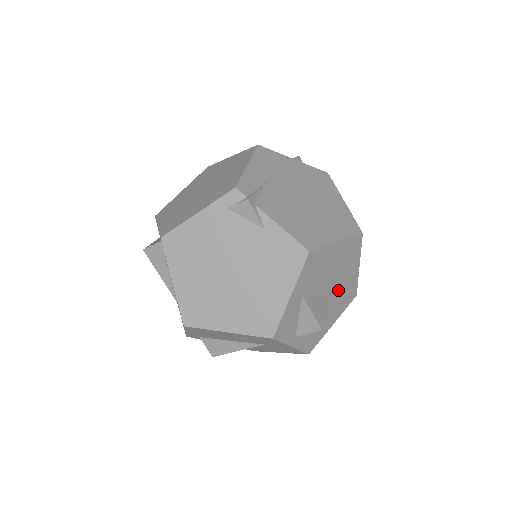
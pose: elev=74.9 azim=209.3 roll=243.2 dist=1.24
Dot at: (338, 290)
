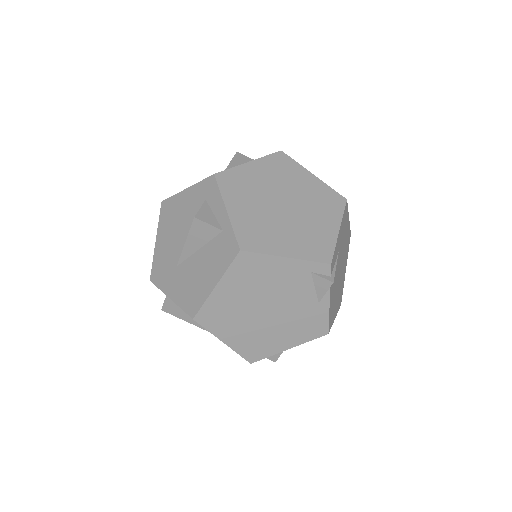
Dot at: occluded
